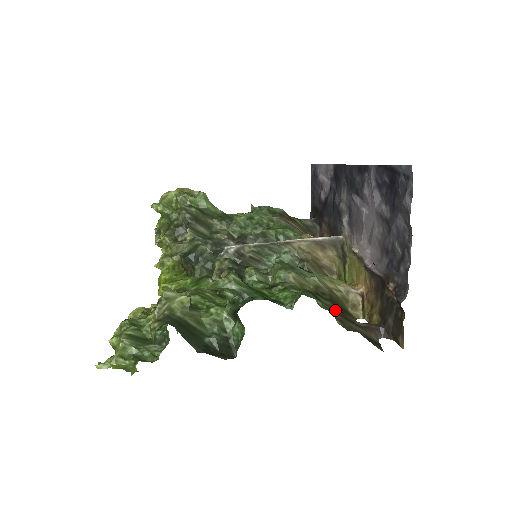
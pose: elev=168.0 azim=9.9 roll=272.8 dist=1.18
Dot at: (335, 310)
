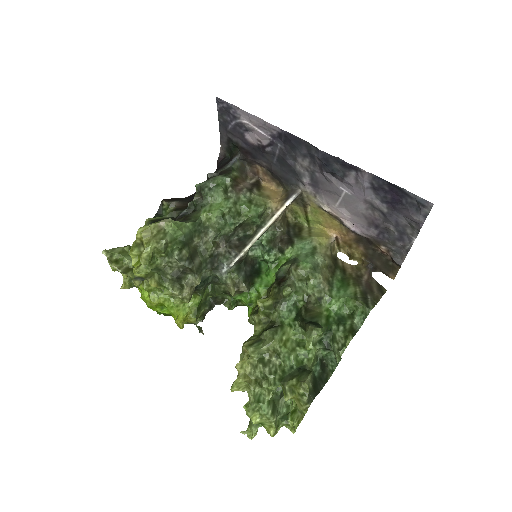
Dot at: (361, 289)
